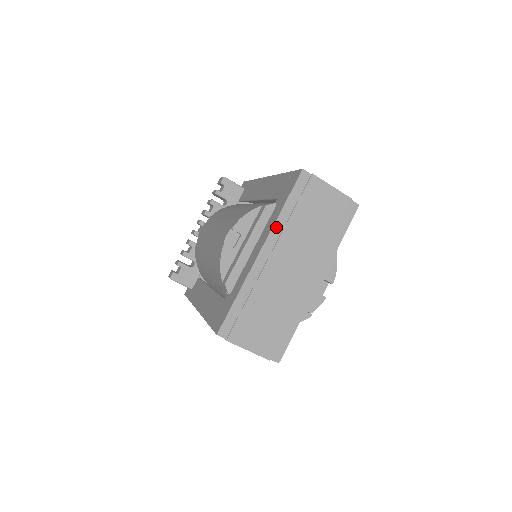
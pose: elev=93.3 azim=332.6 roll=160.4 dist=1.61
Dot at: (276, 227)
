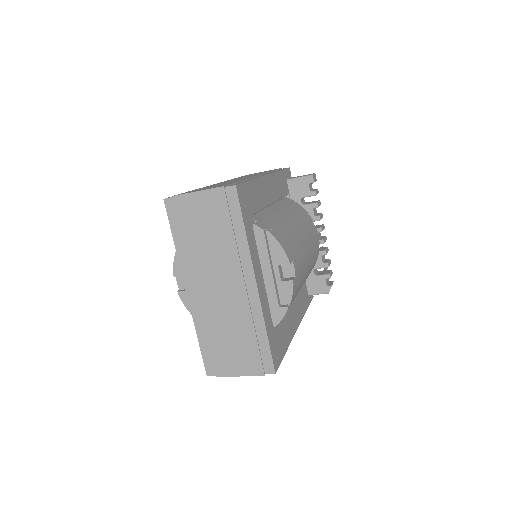
Dot at: (182, 263)
